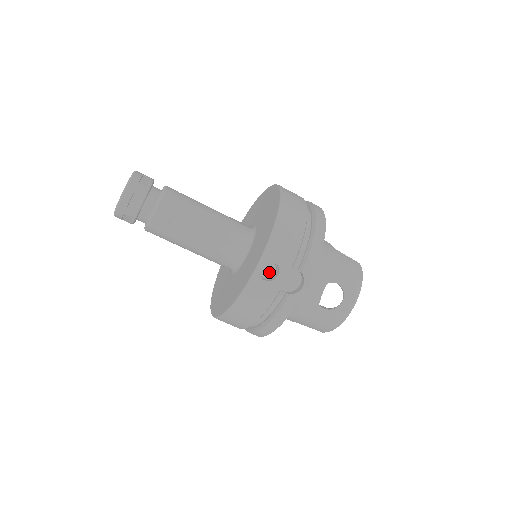
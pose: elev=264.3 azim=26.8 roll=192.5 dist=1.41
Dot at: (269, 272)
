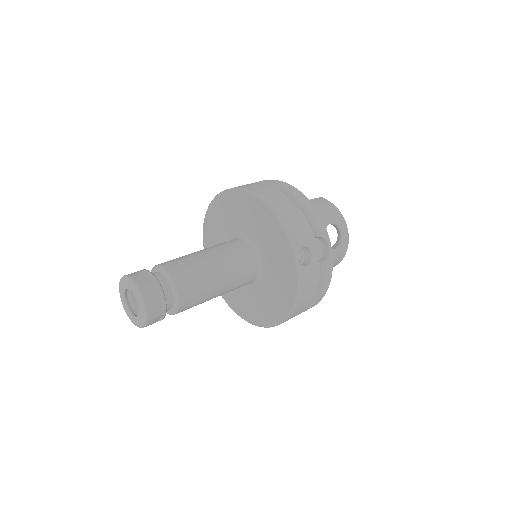
Dot at: (300, 257)
